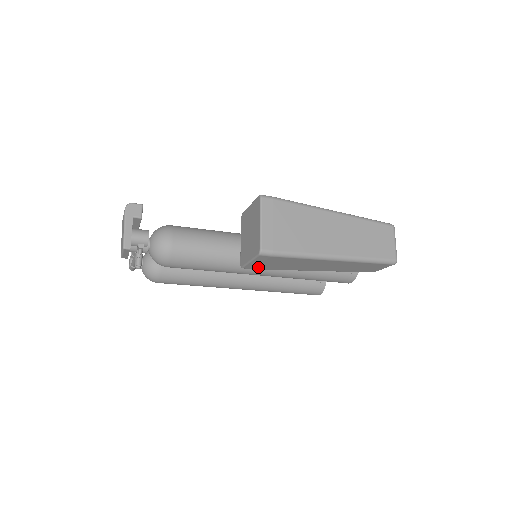
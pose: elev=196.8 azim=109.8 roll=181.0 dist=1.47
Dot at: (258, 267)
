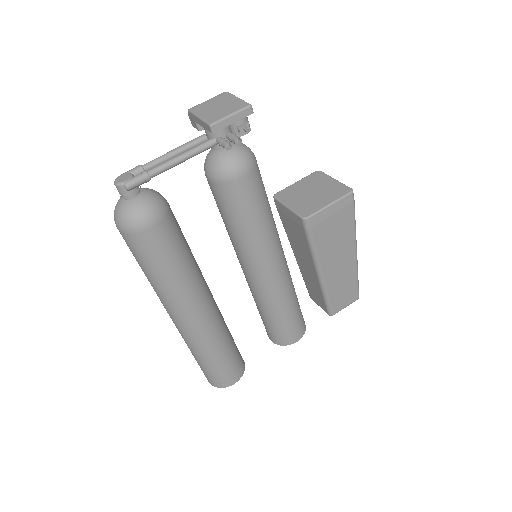
Dot at: (318, 225)
